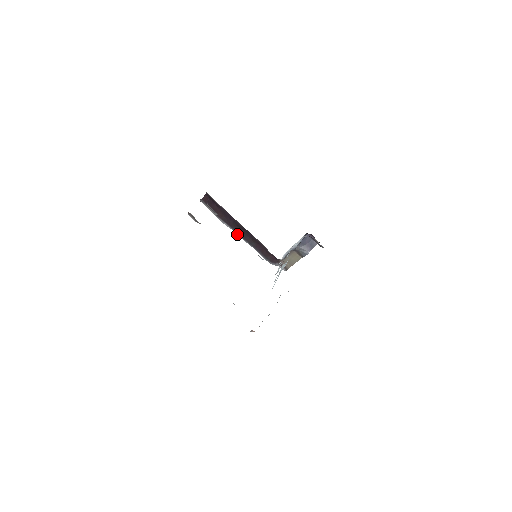
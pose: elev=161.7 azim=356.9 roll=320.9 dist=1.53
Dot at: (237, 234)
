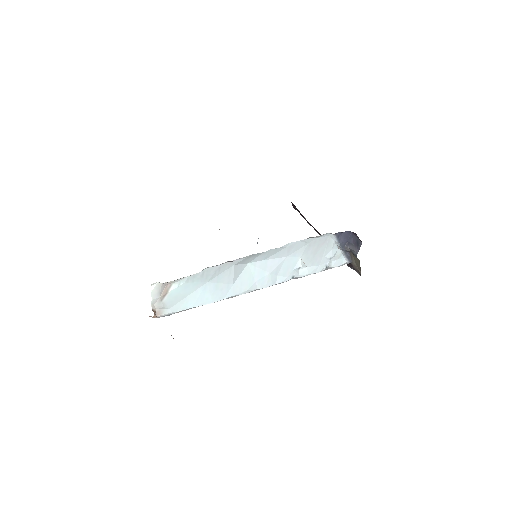
Dot at: occluded
